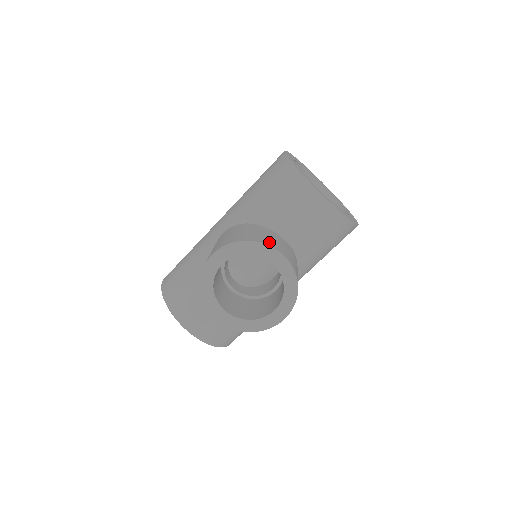
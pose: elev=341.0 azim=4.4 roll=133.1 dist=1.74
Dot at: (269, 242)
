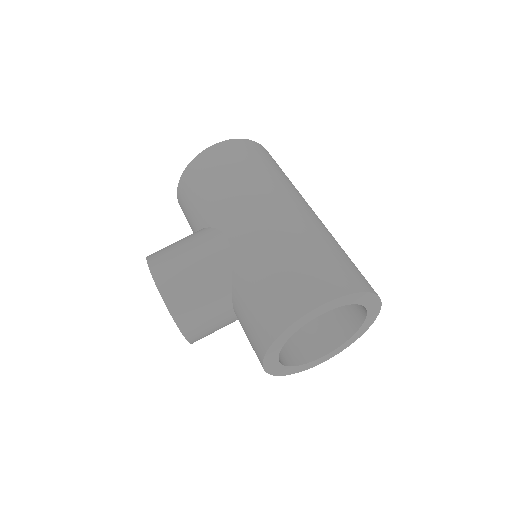
Dot at: (189, 326)
